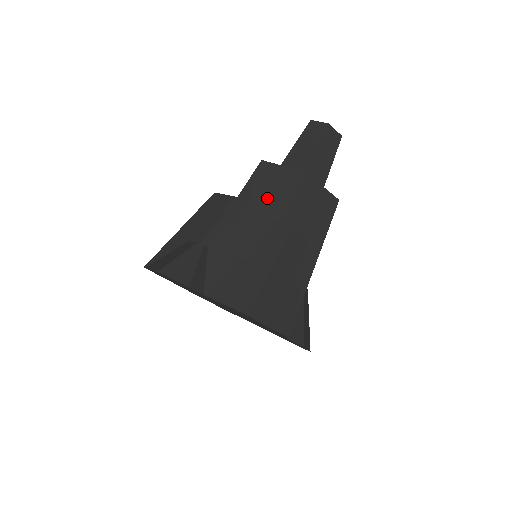
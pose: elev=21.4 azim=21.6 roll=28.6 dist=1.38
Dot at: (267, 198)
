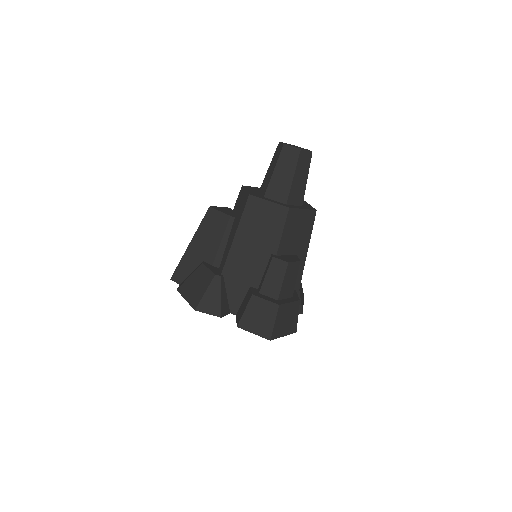
Dot at: (262, 232)
